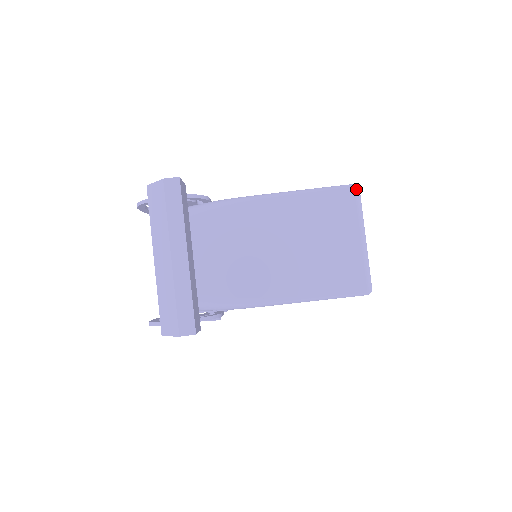
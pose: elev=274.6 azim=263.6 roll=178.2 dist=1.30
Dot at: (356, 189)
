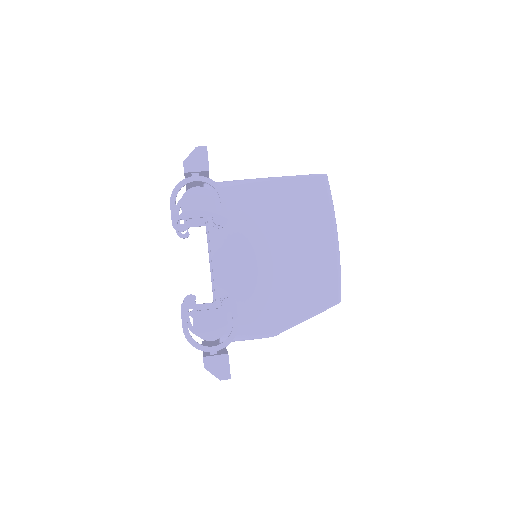
Dot at: occluded
